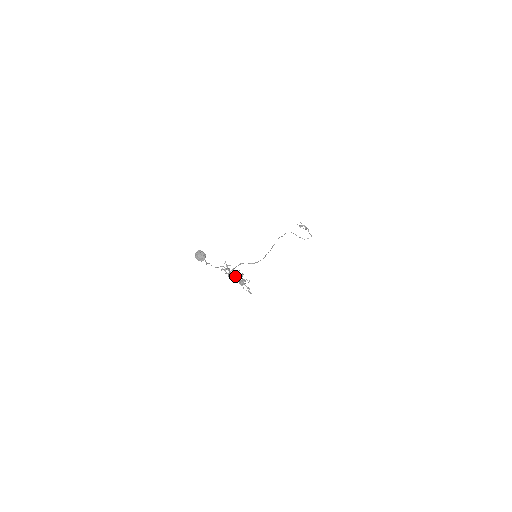
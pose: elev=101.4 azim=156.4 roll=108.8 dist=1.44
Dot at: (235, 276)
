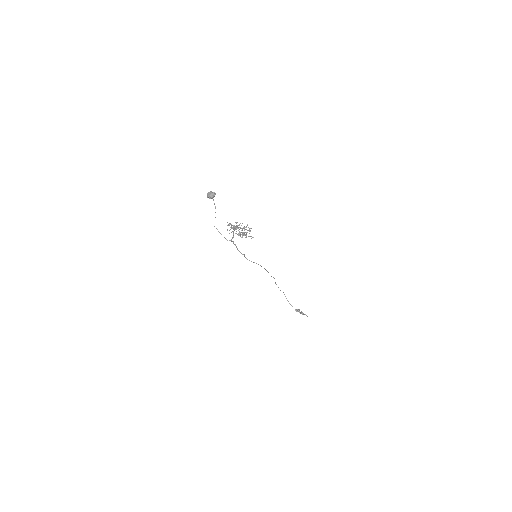
Dot at: (239, 235)
